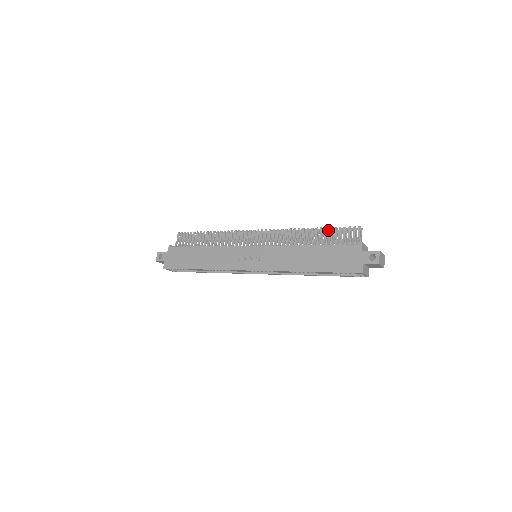
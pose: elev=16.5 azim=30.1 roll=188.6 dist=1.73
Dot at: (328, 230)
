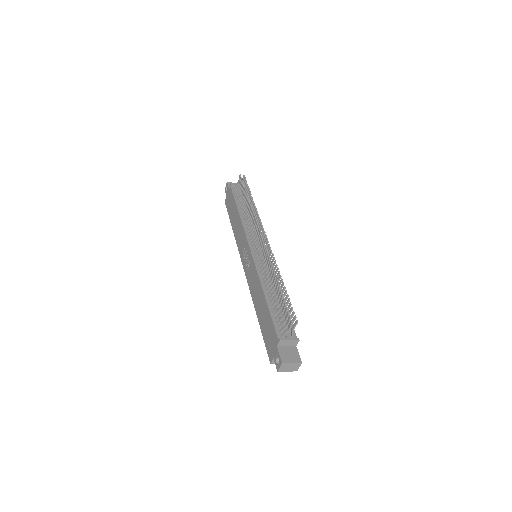
Dot at: (285, 293)
